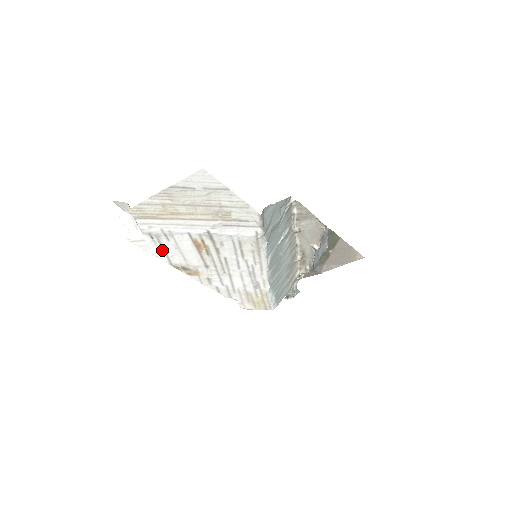
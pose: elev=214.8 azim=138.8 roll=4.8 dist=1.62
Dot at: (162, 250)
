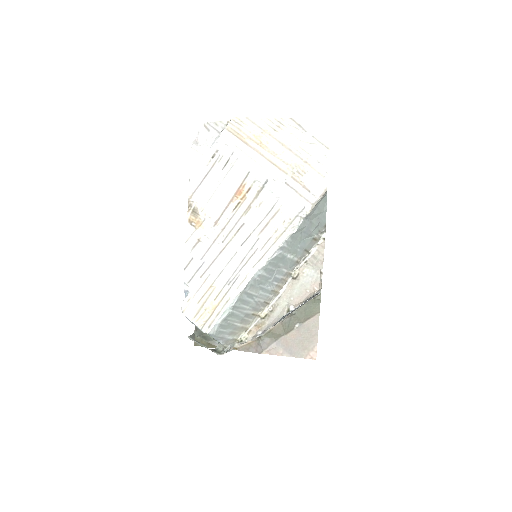
Dot at: (203, 176)
